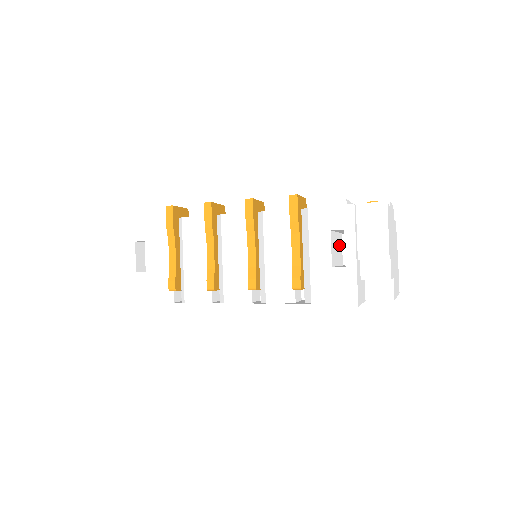
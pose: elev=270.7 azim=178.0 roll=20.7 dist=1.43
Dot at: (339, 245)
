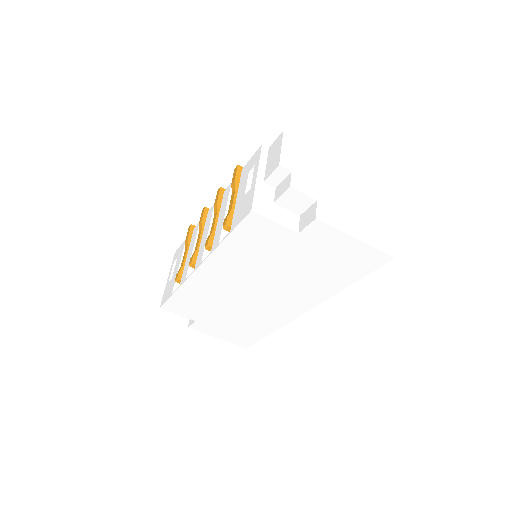
Dot at: occluded
